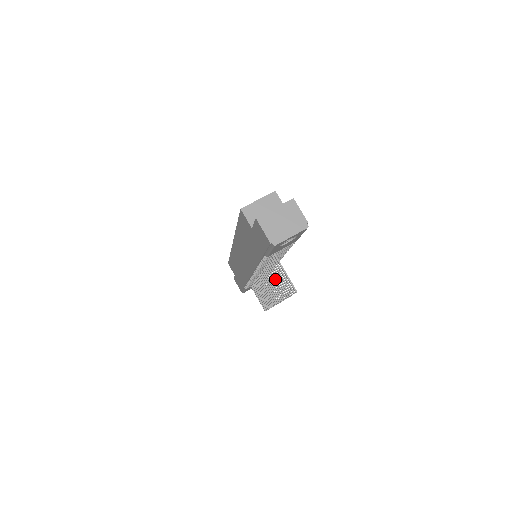
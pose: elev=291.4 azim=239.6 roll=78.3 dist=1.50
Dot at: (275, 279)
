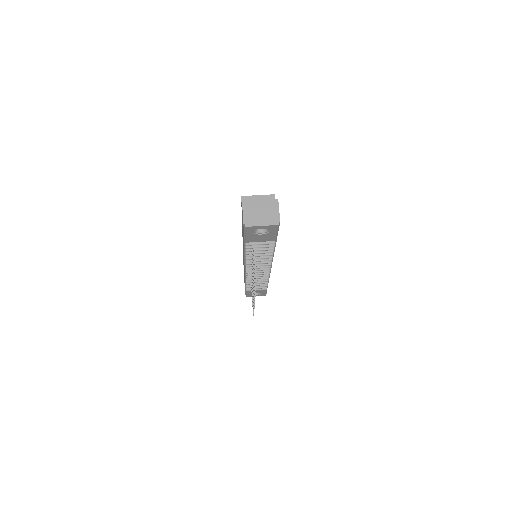
Dot at: occluded
